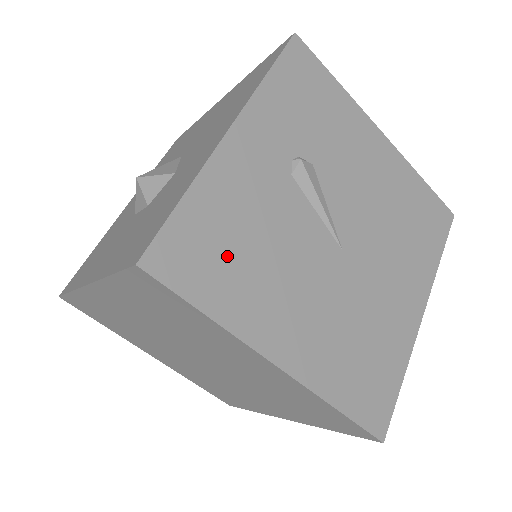
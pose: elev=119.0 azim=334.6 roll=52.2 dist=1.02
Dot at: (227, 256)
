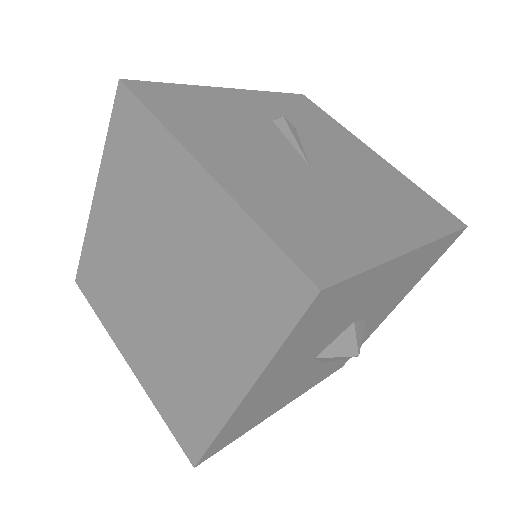
Dot at: (193, 112)
